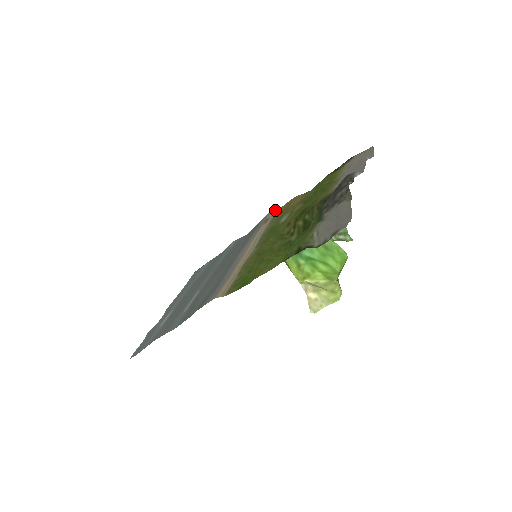
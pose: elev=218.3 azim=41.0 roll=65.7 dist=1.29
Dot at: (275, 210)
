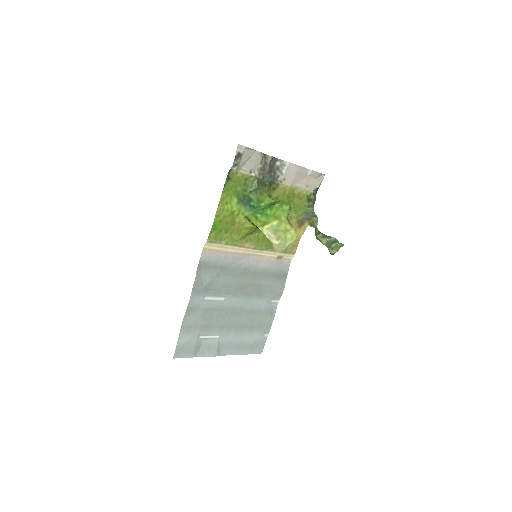
Dot at: (291, 256)
